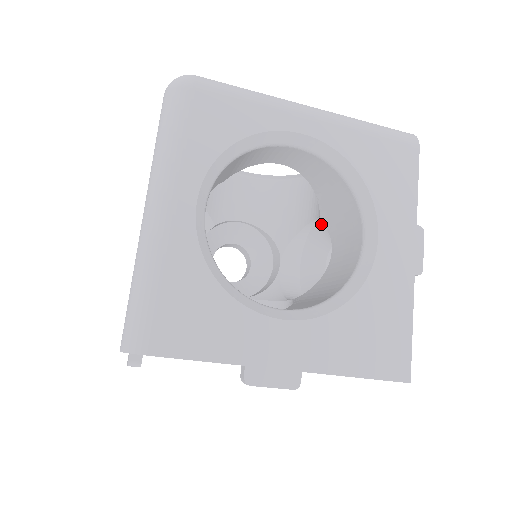
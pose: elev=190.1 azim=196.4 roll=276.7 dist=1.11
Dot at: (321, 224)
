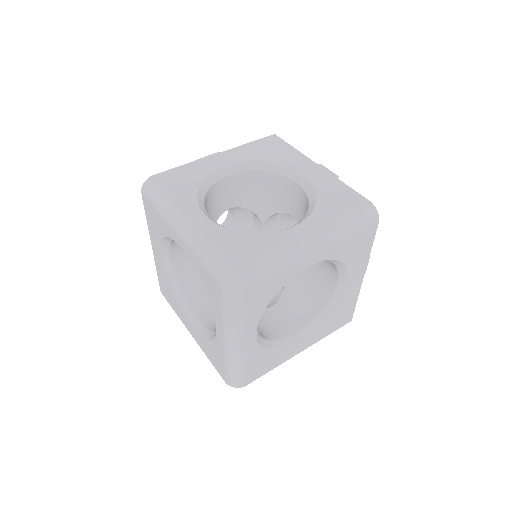
Dot at: occluded
